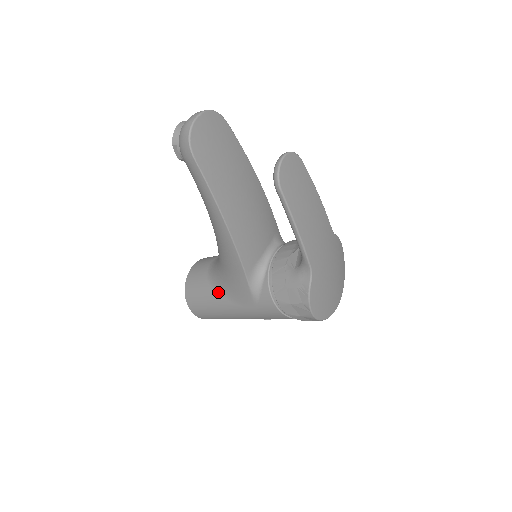
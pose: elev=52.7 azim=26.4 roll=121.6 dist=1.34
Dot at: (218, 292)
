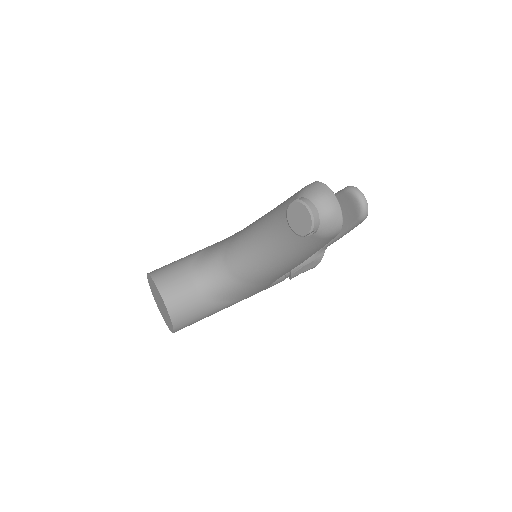
Dot at: (225, 301)
